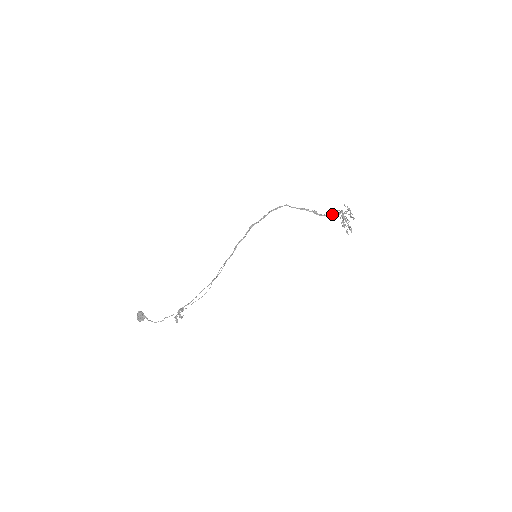
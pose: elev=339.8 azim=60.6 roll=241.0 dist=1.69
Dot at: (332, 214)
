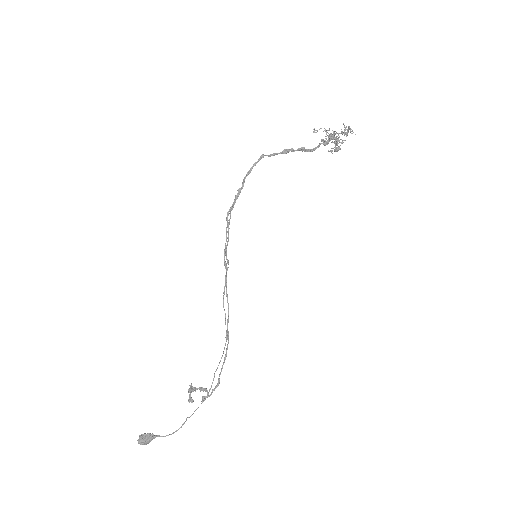
Dot at: (326, 143)
